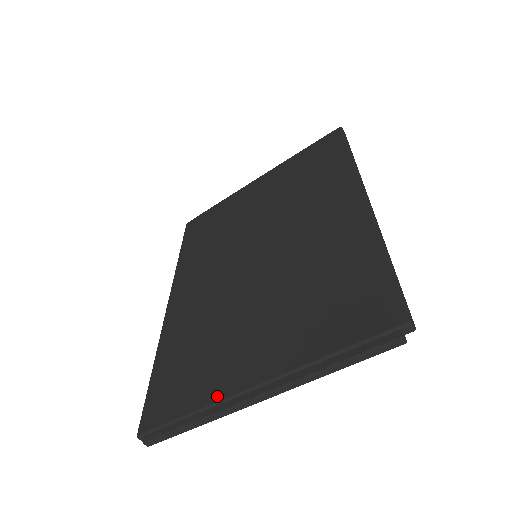
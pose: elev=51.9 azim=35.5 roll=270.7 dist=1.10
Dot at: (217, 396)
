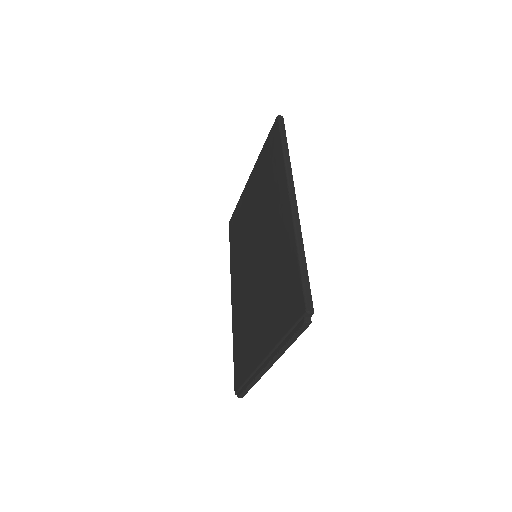
Dot at: (254, 367)
